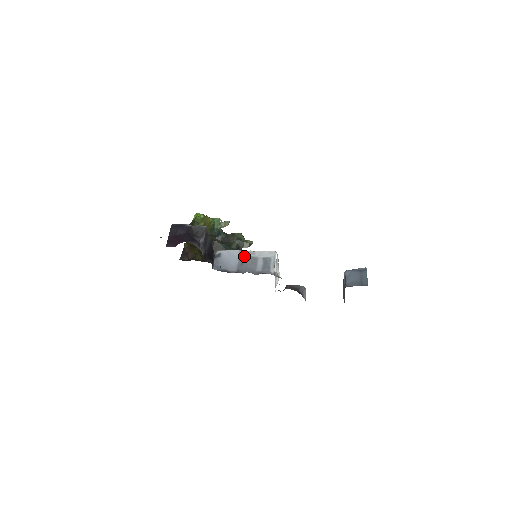
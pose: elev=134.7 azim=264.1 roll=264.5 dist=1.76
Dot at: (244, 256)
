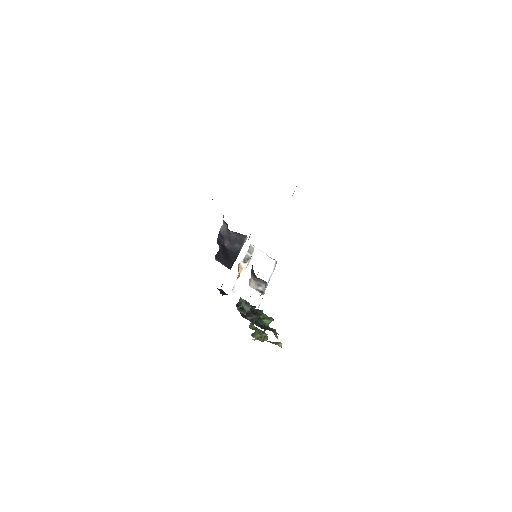
Dot at: occluded
